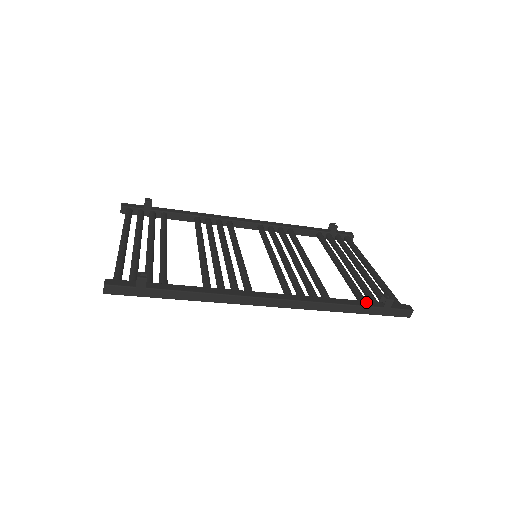
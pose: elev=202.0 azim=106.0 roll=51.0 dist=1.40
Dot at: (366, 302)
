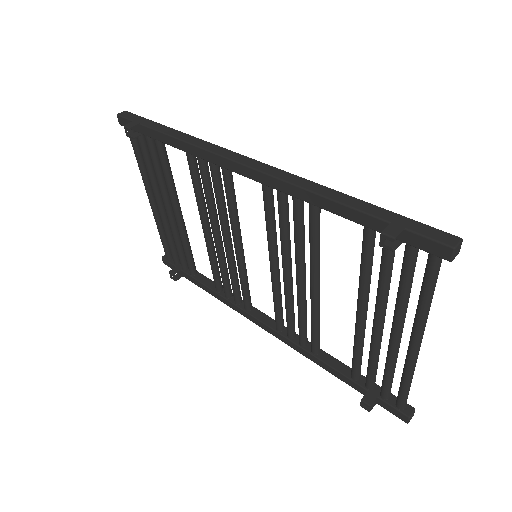
Dot at: (350, 382)
